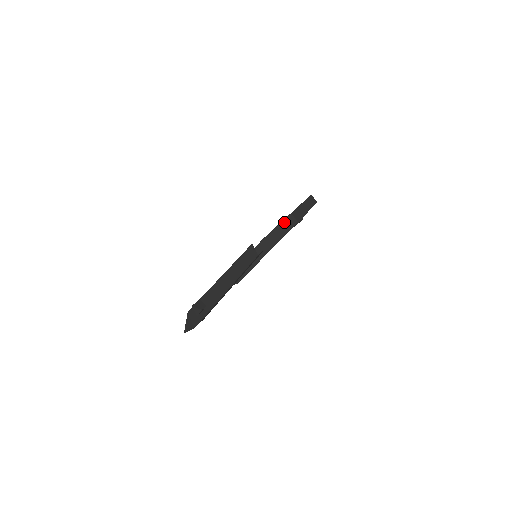
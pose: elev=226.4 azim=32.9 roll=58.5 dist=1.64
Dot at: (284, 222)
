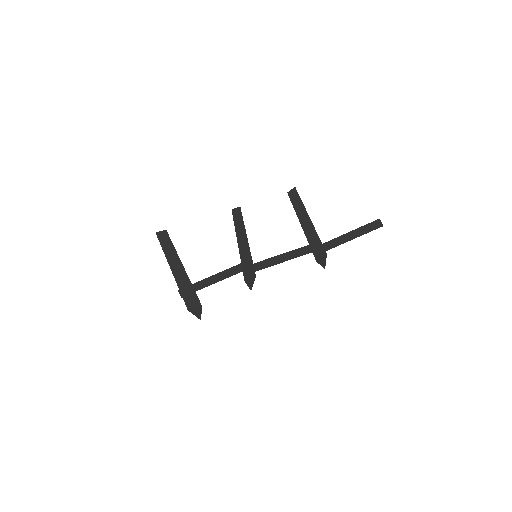
Dot at: occluded
